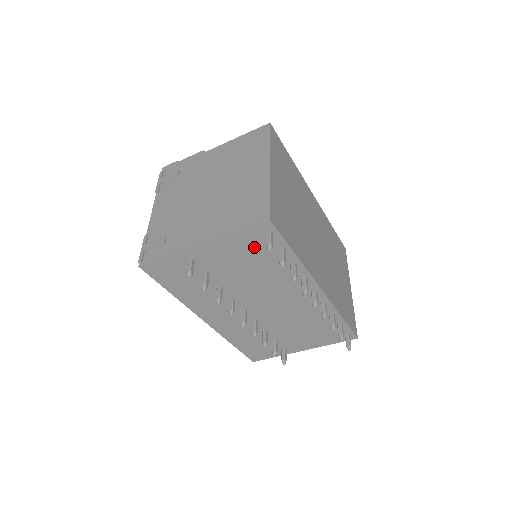
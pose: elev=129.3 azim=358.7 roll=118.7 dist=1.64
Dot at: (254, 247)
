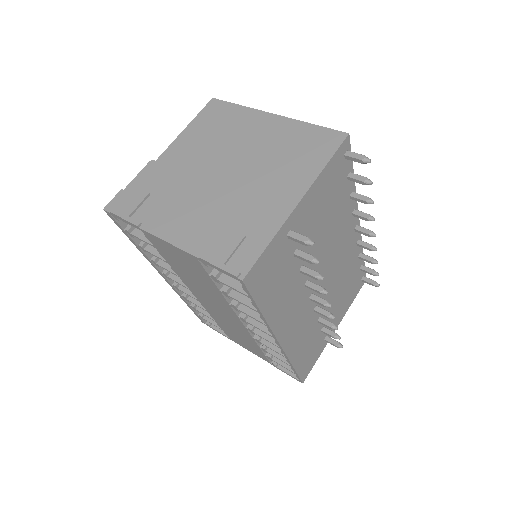
Dot at: (333, 183)
